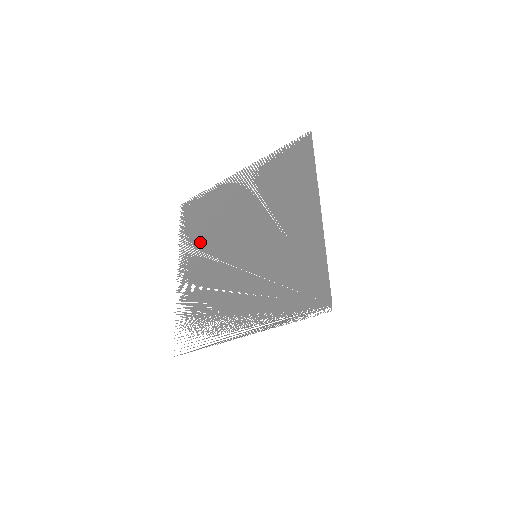
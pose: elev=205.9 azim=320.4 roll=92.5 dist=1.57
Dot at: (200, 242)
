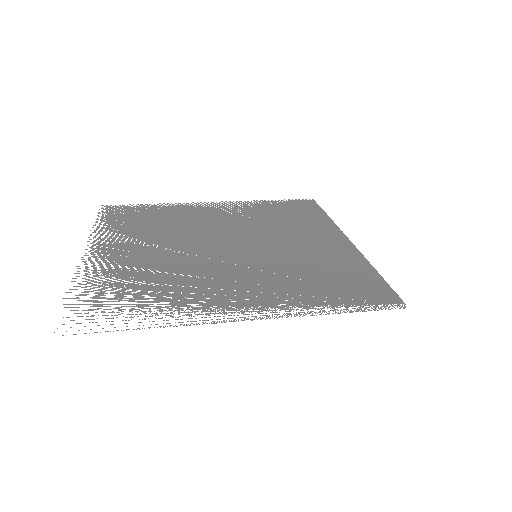
Dot at: (143, 234)
